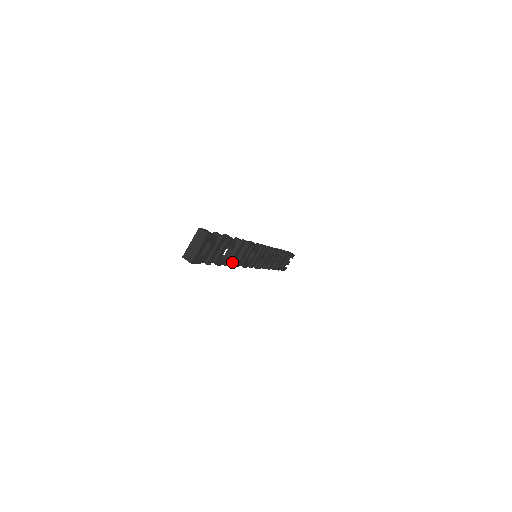
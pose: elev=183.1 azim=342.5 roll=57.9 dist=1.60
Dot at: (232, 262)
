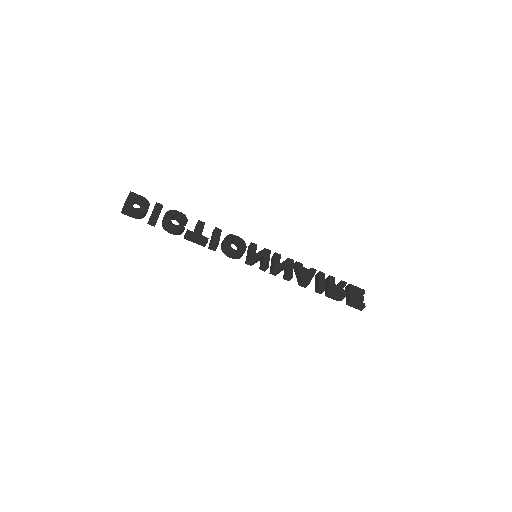
Dot at: (198, 235)
